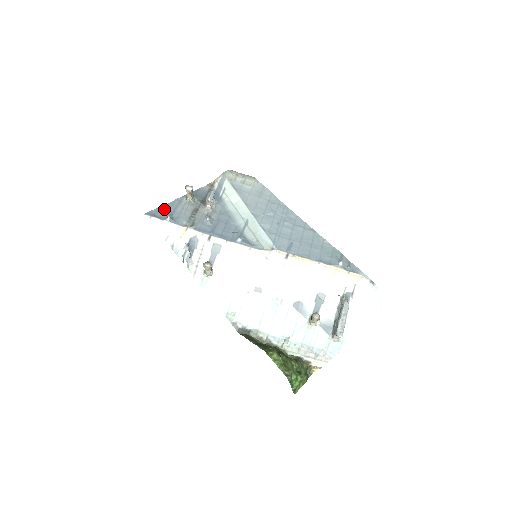
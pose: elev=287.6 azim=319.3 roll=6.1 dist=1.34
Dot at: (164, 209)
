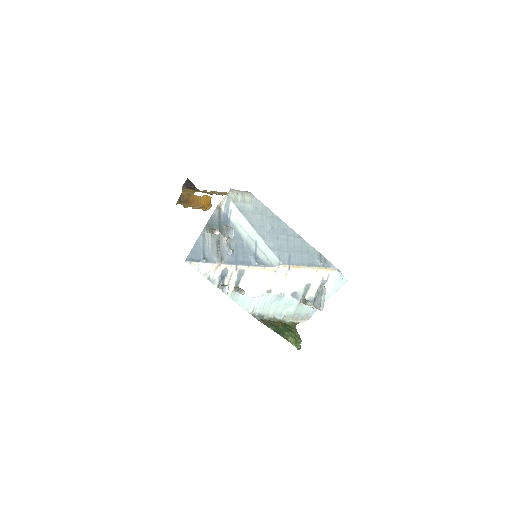
Dot at: (196, 250)
